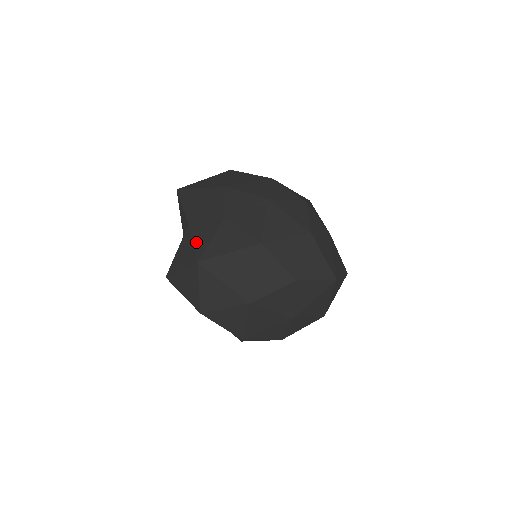
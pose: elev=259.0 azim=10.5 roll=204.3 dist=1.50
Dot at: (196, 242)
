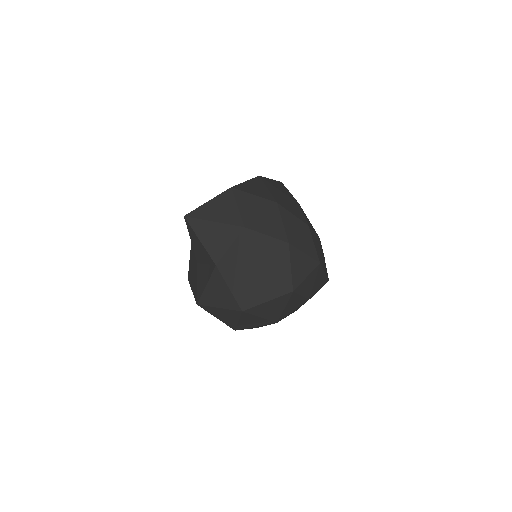
Dot at: (233, 289)
